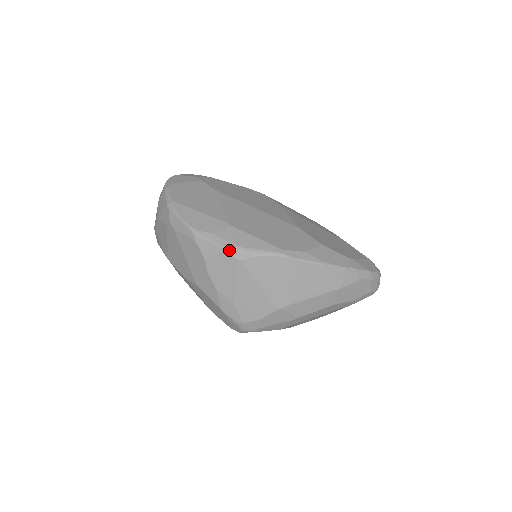
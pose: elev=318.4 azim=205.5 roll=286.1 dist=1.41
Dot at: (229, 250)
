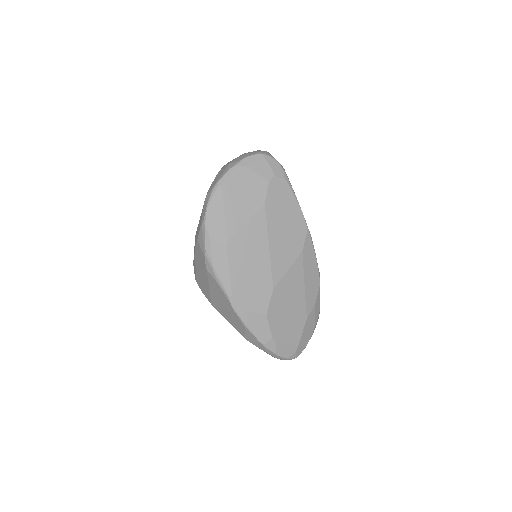
Dot at: (206, 258)
